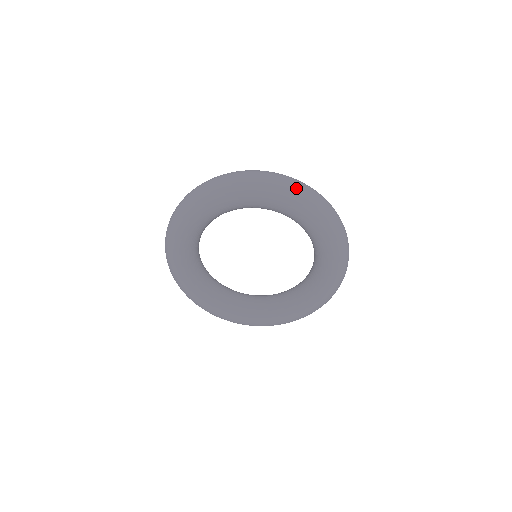
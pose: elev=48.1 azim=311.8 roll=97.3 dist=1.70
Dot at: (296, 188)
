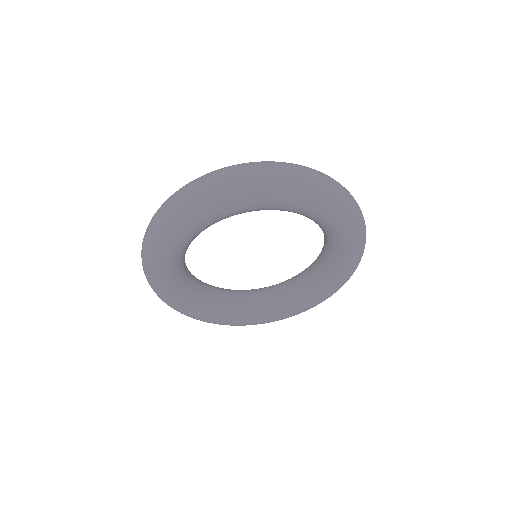
Dot at: (365, 229)
